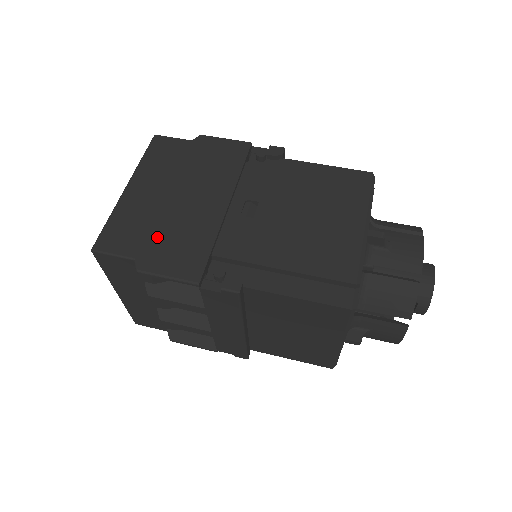
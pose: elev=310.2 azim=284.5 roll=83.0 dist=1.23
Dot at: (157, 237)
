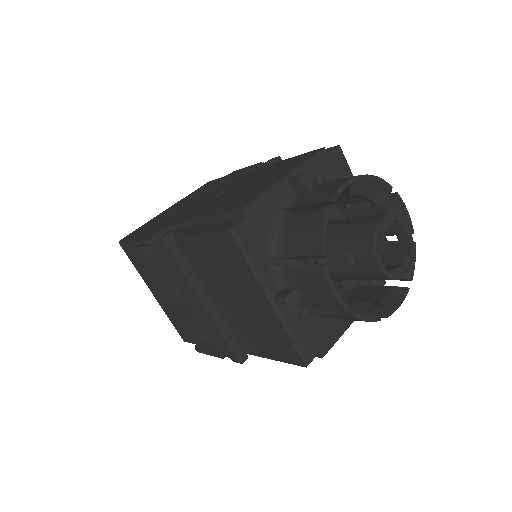
Dot at: (154, 225)
